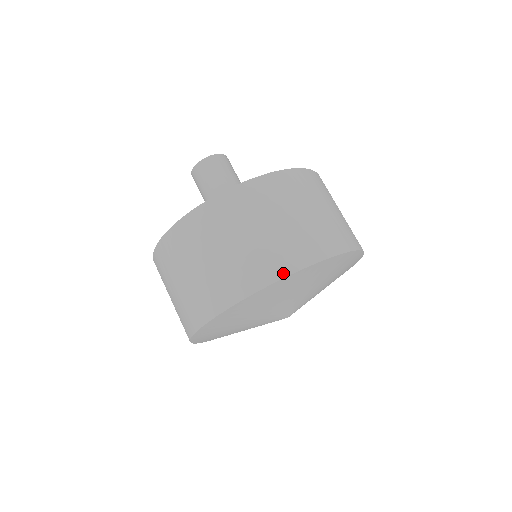
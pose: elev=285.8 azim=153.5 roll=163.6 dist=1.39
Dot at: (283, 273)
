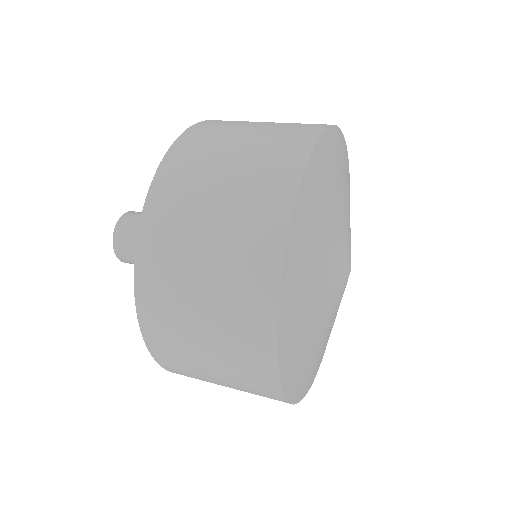
Dot at: (306, 151)
